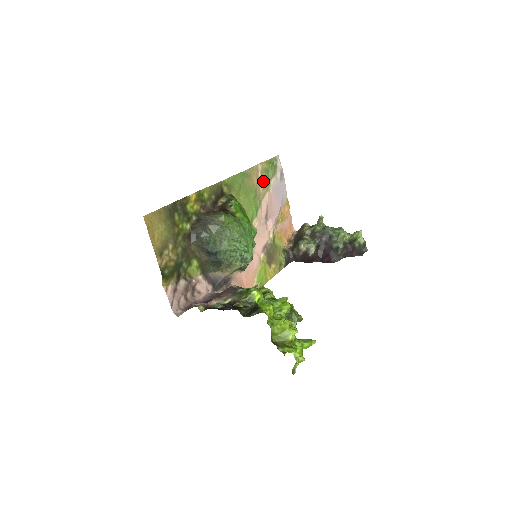
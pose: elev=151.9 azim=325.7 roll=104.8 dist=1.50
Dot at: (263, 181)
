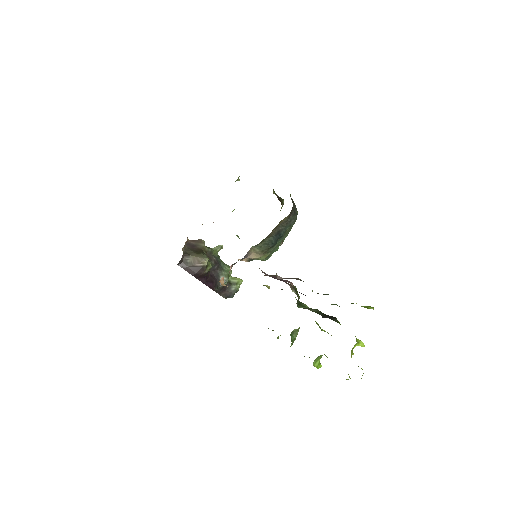
Dot at: occluded
